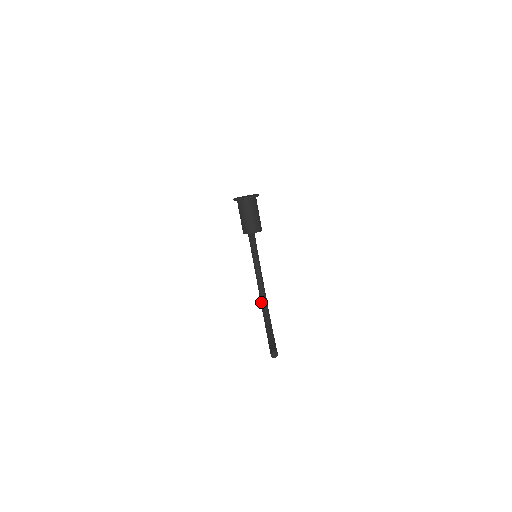
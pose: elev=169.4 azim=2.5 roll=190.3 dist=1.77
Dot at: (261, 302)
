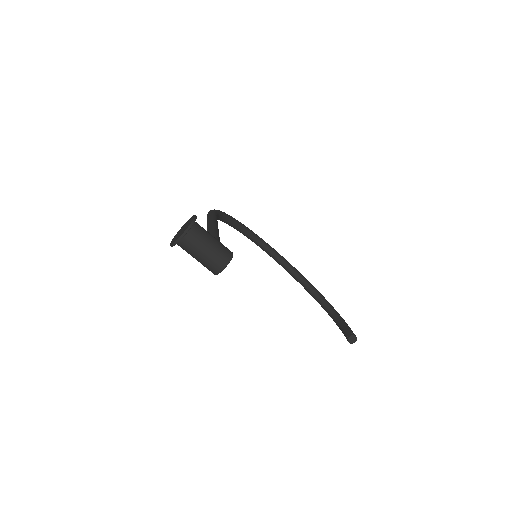
Dot at: occluded
